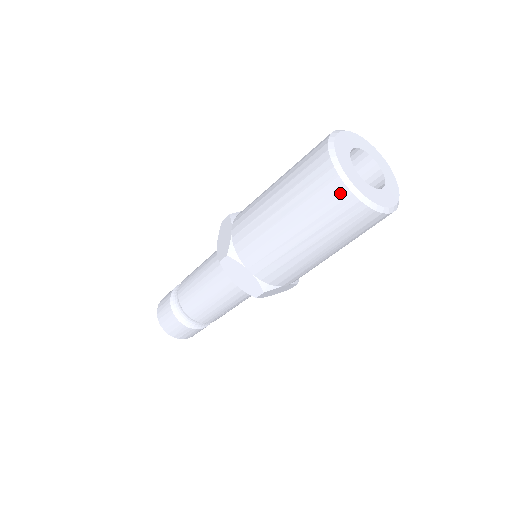
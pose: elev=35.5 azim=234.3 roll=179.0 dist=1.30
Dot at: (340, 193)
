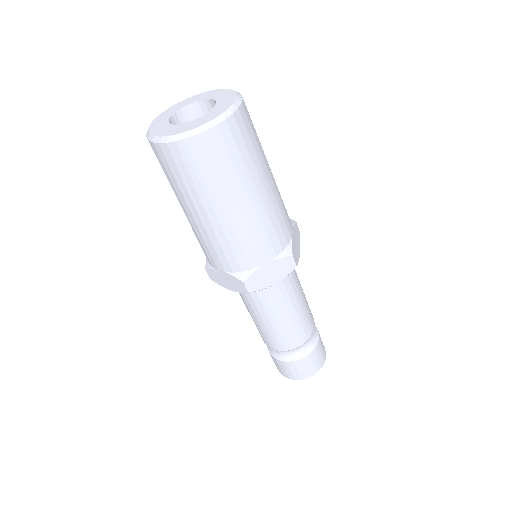
Dot at: (159, 152)
